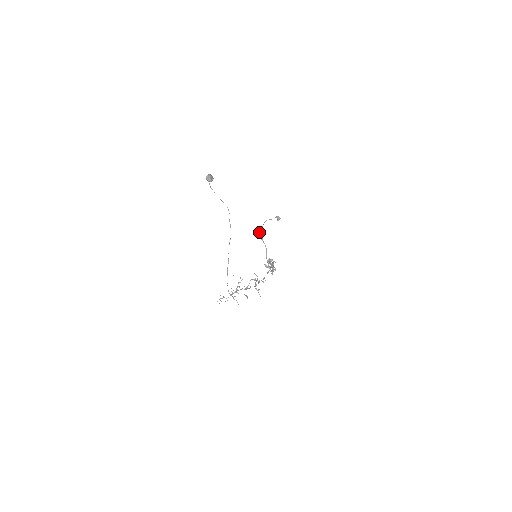
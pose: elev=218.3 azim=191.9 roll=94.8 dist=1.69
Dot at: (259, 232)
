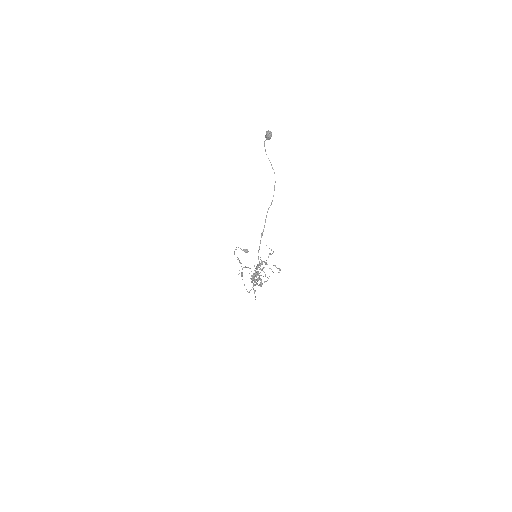
Dot at: (234, 252)
